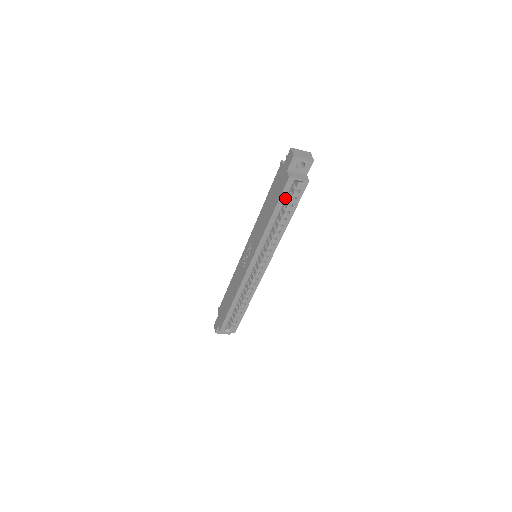
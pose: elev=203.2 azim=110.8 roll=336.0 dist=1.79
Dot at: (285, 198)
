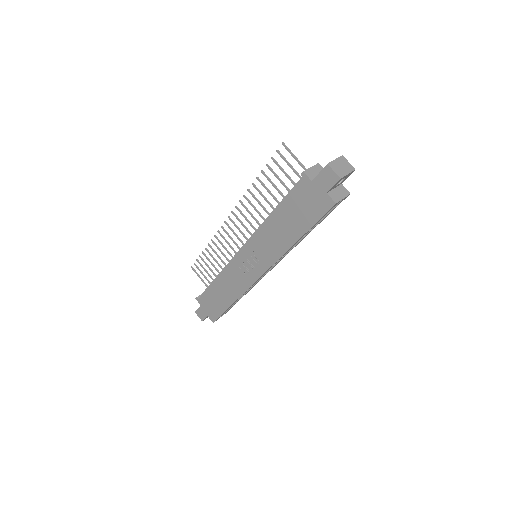
Dot at: (321, 218)
